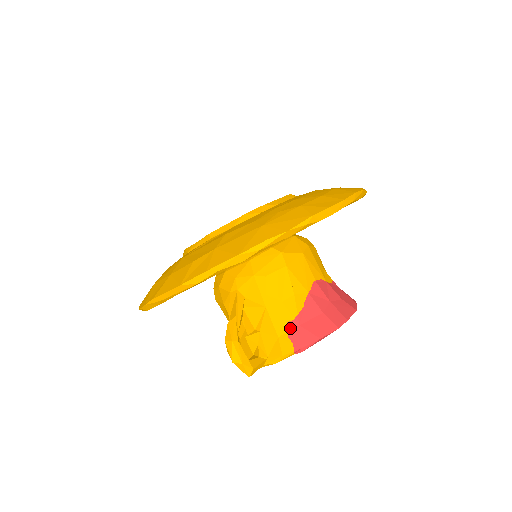
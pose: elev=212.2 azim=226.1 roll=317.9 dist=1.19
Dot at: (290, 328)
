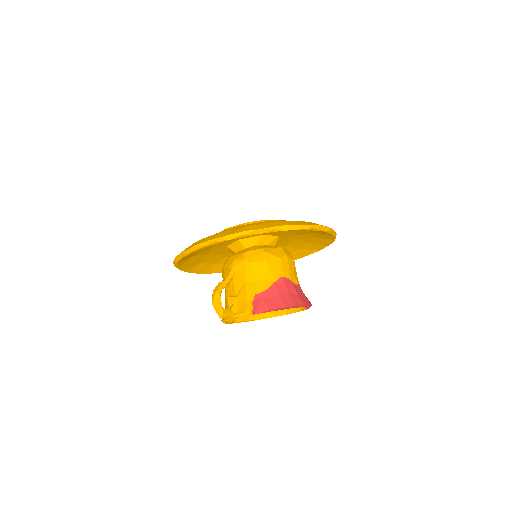
Dot at: (255, 298)
